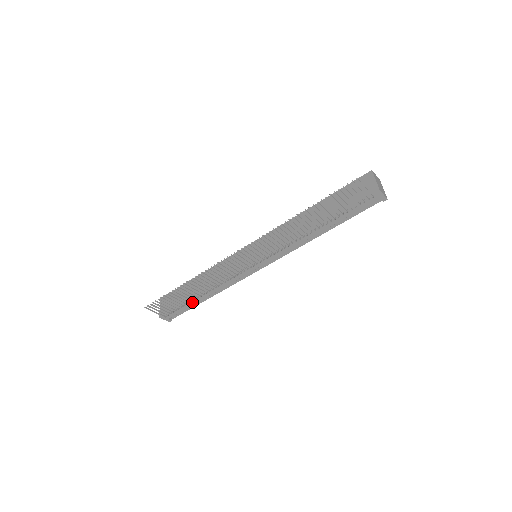
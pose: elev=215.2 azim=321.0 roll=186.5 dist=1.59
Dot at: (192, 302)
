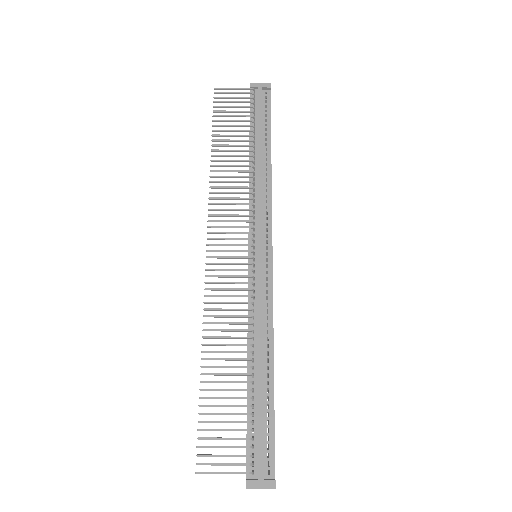
Dot at: (257, 398)
